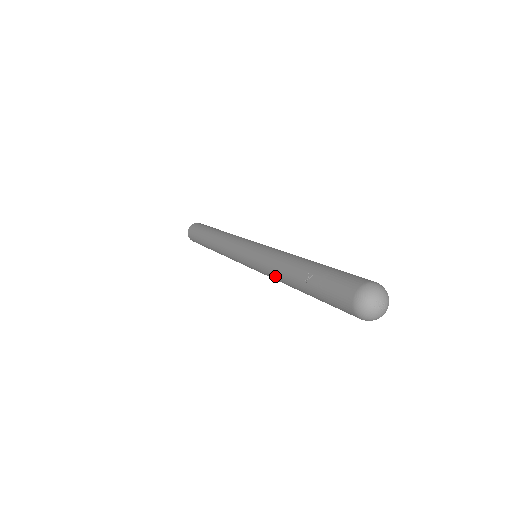
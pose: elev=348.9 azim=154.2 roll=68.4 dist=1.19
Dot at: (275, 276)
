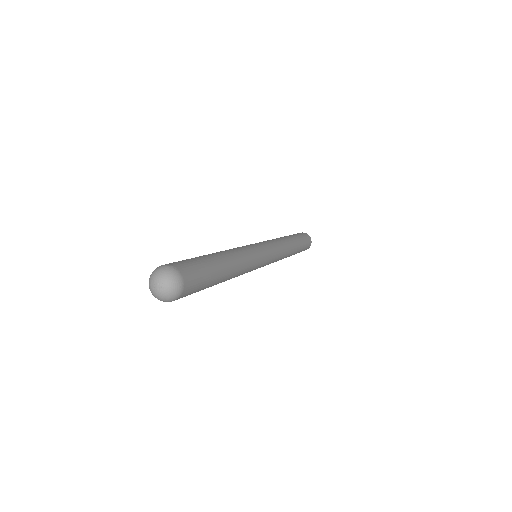
Dot at: occluded
